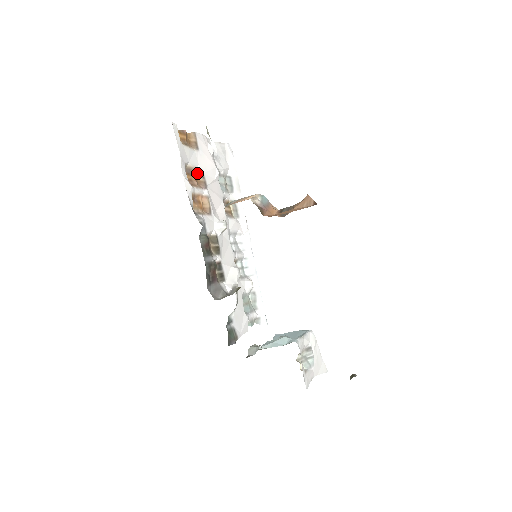
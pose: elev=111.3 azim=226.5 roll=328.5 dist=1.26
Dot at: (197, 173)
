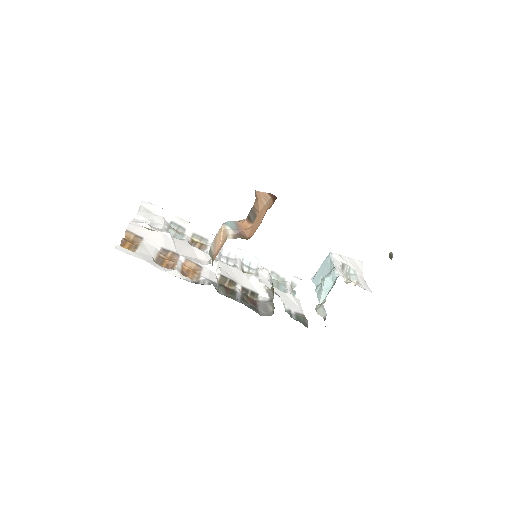
Dot at: (162, 254)
